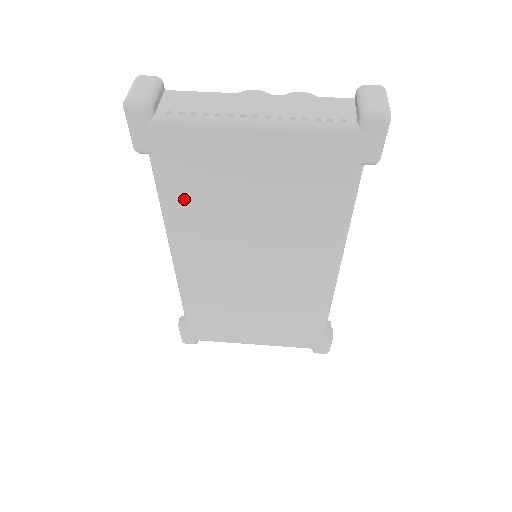
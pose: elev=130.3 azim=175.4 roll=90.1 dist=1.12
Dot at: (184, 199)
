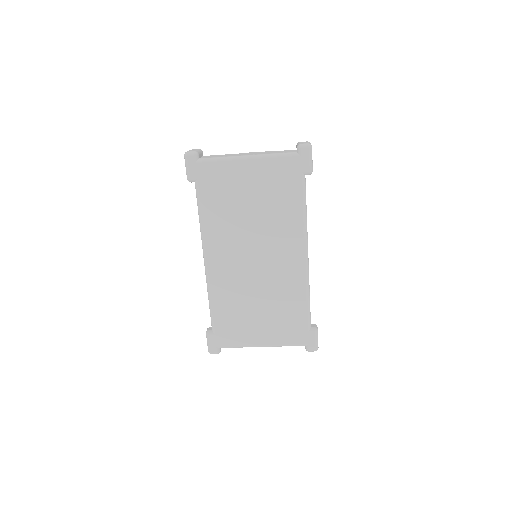
Dot at: (212, 209)
